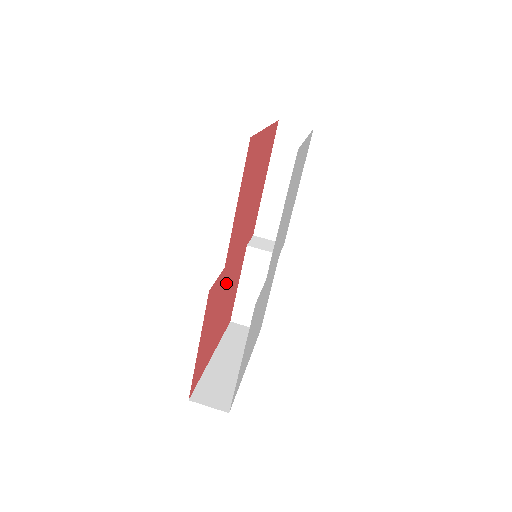
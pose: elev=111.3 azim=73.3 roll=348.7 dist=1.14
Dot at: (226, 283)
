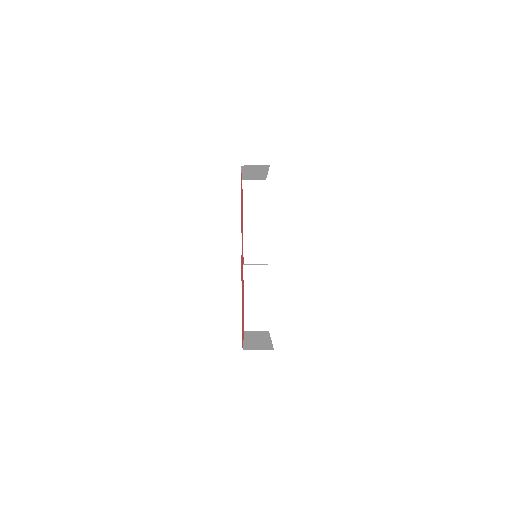
Dot at: (242, 275)
